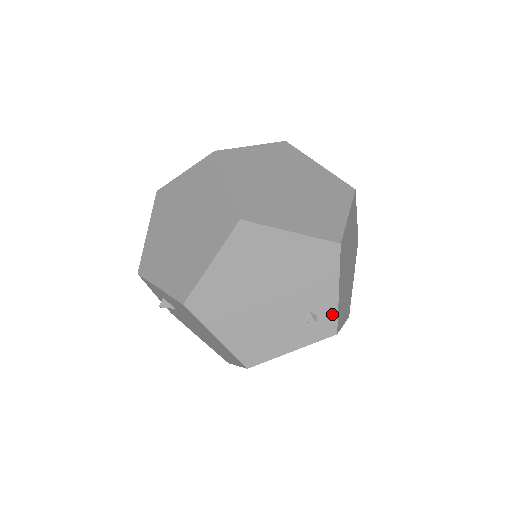
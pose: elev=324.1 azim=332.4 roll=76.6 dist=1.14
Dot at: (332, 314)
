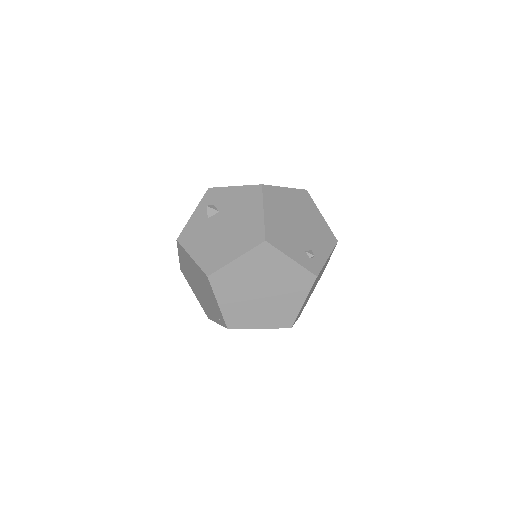
Dot at: (320, 264)
